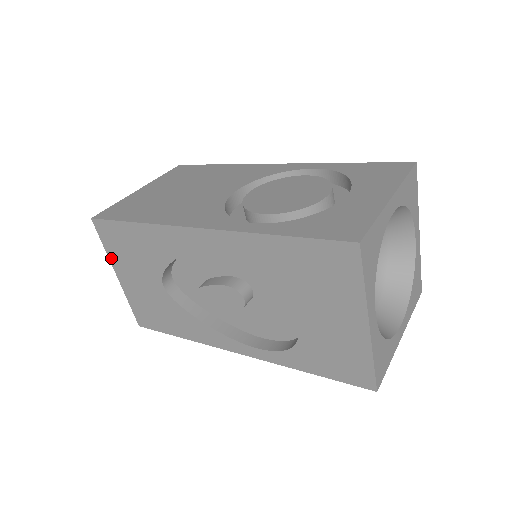
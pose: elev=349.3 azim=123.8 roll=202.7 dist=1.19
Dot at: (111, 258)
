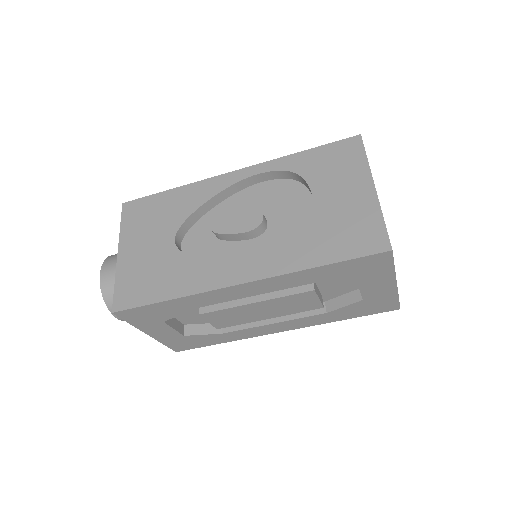
Dot at: (122, 235)
